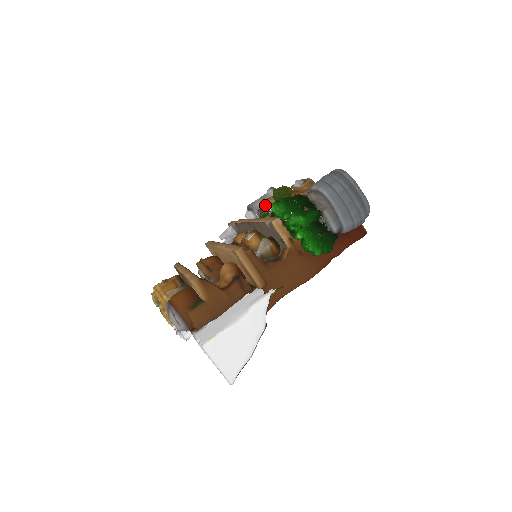
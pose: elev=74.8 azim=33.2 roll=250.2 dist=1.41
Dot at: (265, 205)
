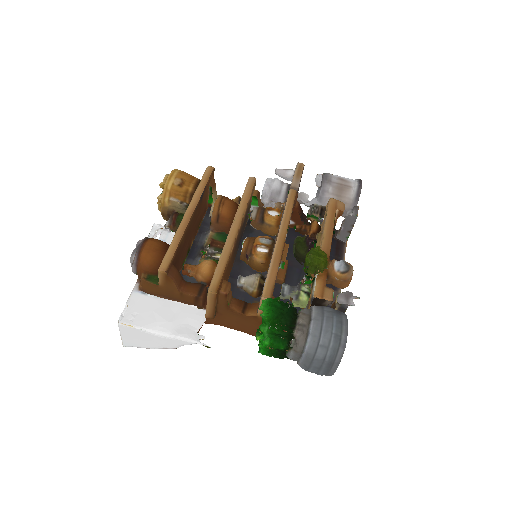
Dot at: (327, 206)
